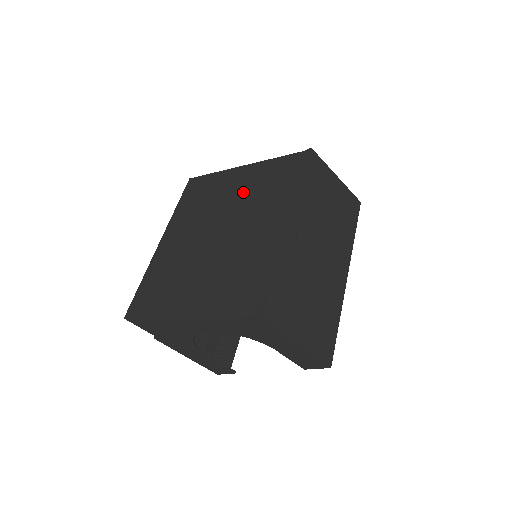
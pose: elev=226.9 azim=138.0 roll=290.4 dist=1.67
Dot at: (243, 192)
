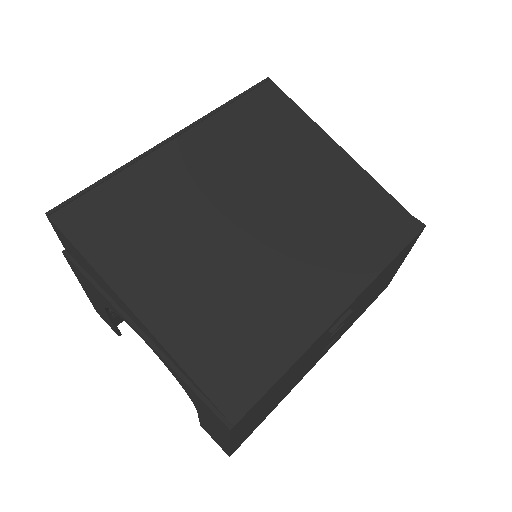
Dot at: (319, 192)
